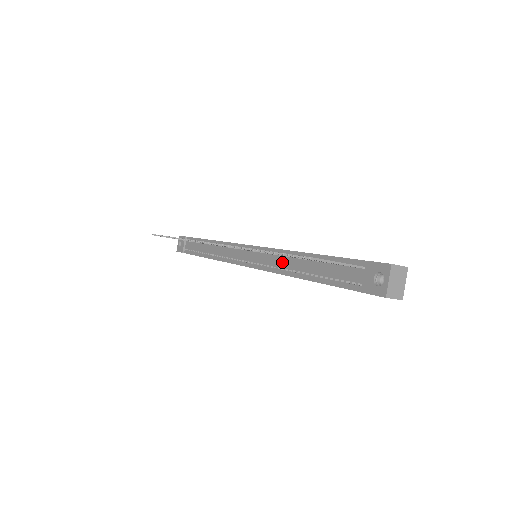
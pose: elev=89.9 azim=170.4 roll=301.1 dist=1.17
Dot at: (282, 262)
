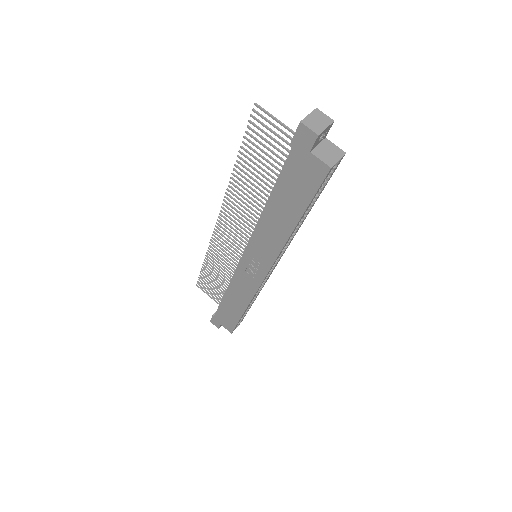
Dot at: occluded
